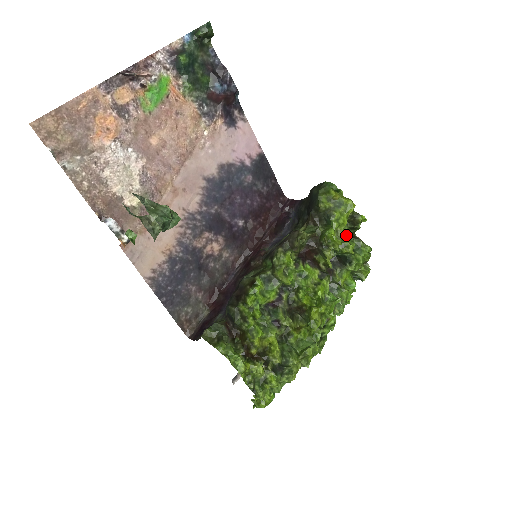
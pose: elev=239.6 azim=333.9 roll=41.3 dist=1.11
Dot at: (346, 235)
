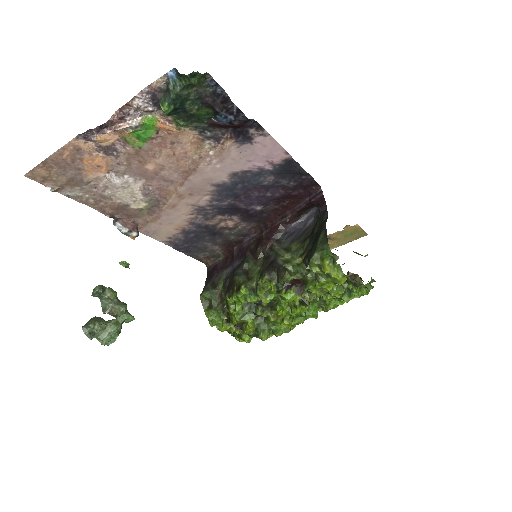
Dot at: occluded
